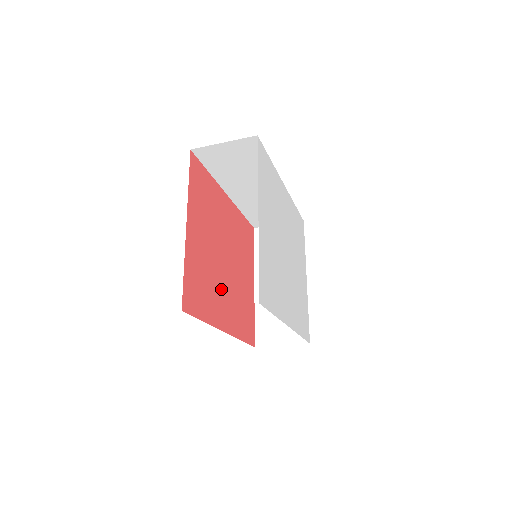
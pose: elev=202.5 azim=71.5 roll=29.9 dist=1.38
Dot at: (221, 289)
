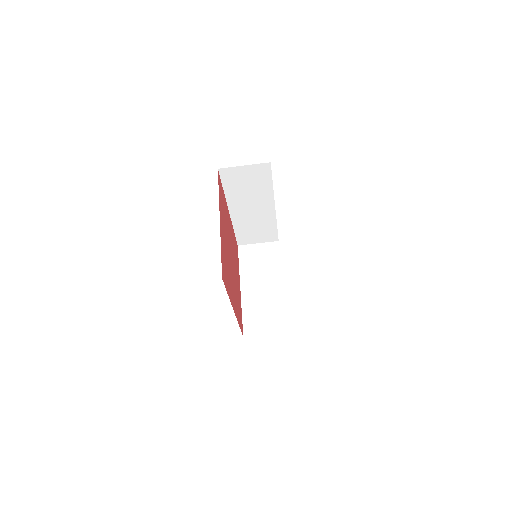
Dot at: (231, 278)
